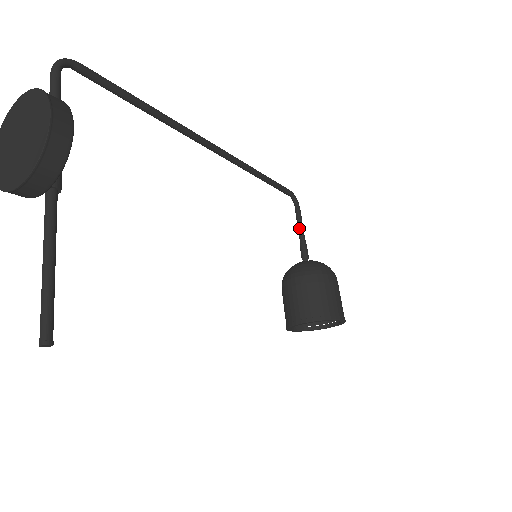
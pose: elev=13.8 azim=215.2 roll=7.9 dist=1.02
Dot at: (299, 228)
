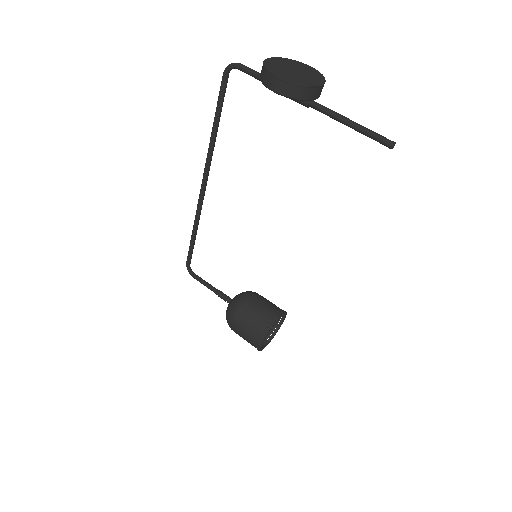
Dot at: (209, 284)
